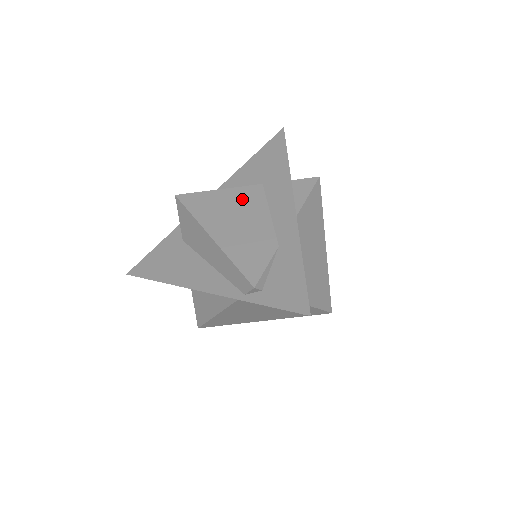
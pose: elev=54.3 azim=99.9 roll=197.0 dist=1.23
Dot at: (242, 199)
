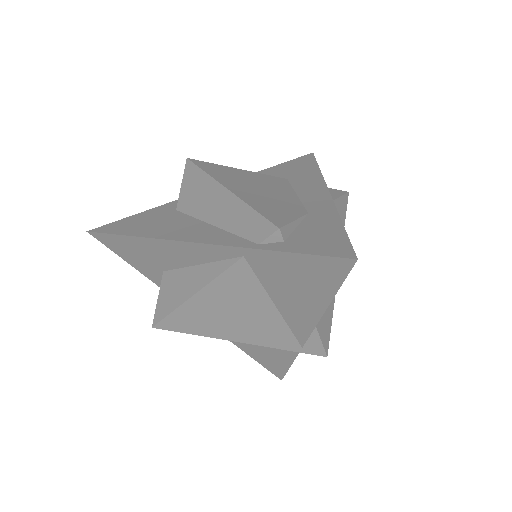
Dot at: (264, 179)
